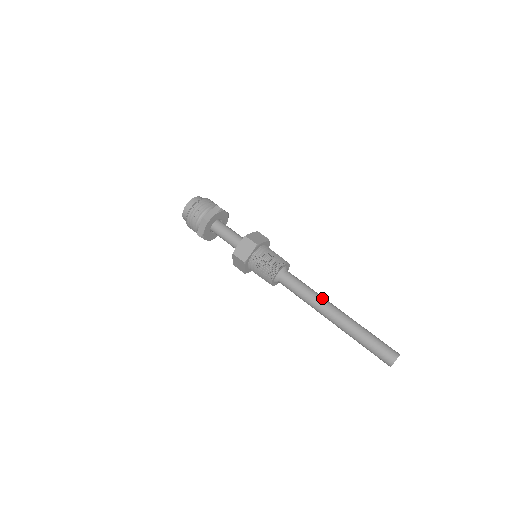
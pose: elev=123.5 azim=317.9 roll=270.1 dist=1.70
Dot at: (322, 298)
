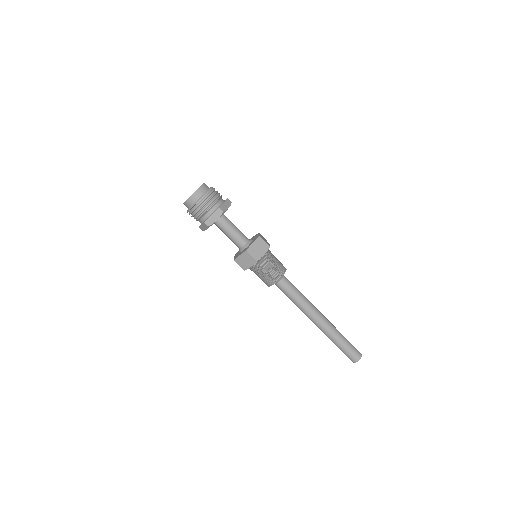
Dot at: (310, 307)
